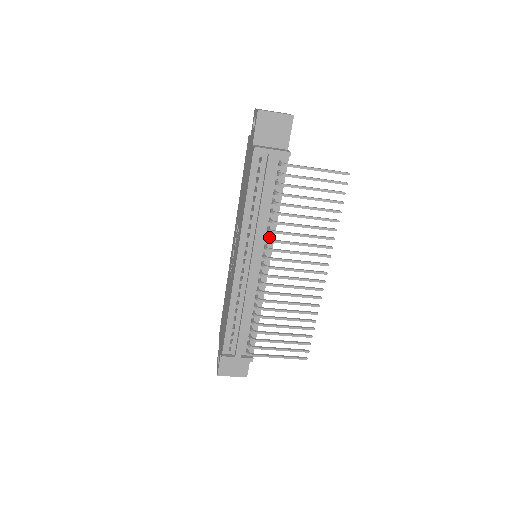
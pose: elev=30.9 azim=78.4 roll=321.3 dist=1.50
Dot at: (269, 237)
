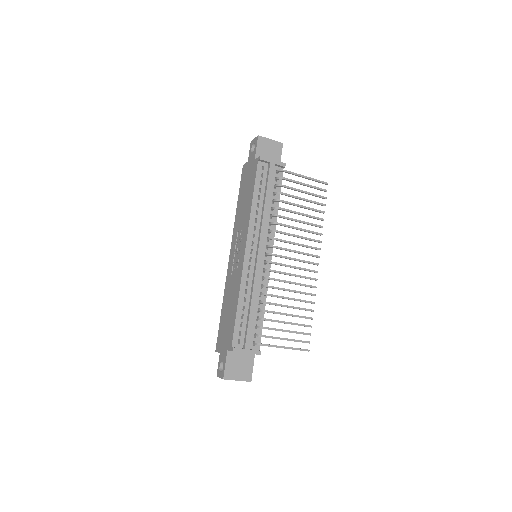
Dot at: occluded
